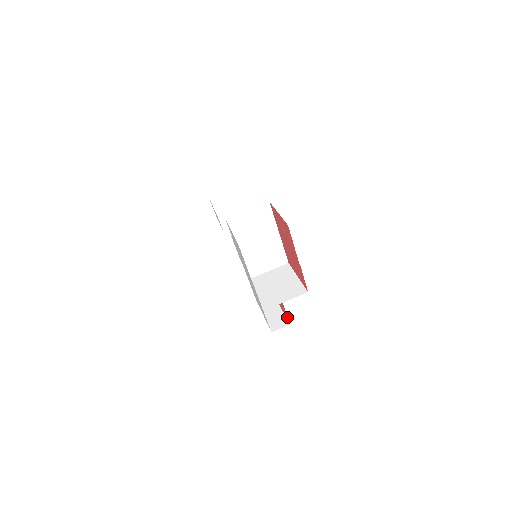
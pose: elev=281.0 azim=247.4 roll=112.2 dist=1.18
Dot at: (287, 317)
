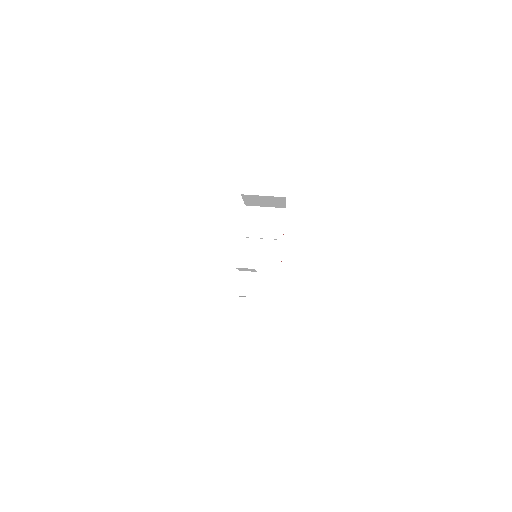
Dot at: occluded
